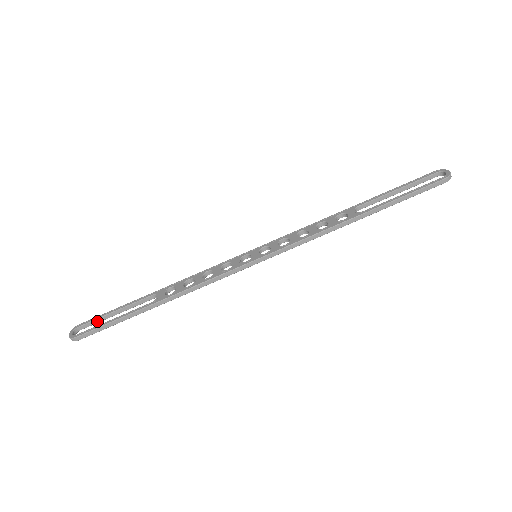
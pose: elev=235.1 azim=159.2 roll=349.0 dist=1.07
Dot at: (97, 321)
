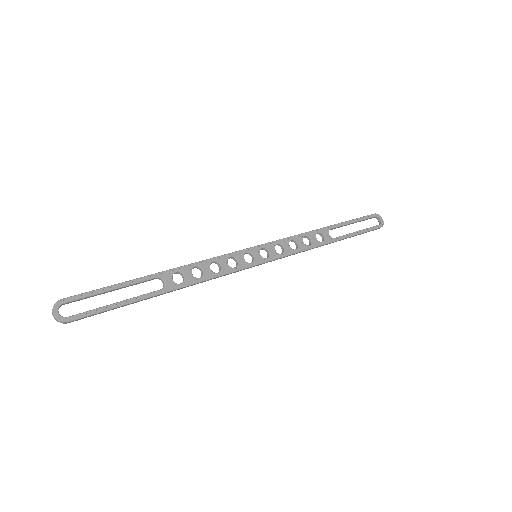
Dot at: (87, 297)
